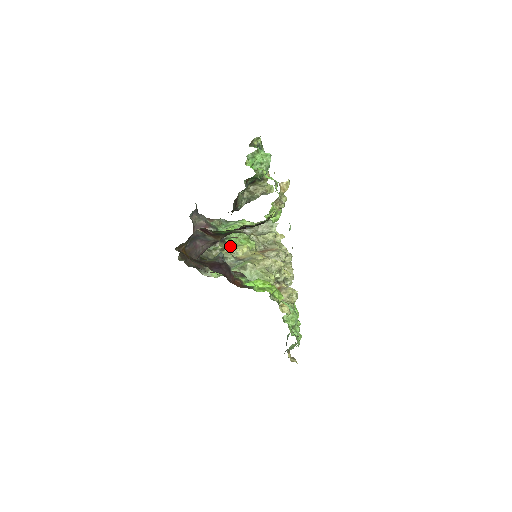
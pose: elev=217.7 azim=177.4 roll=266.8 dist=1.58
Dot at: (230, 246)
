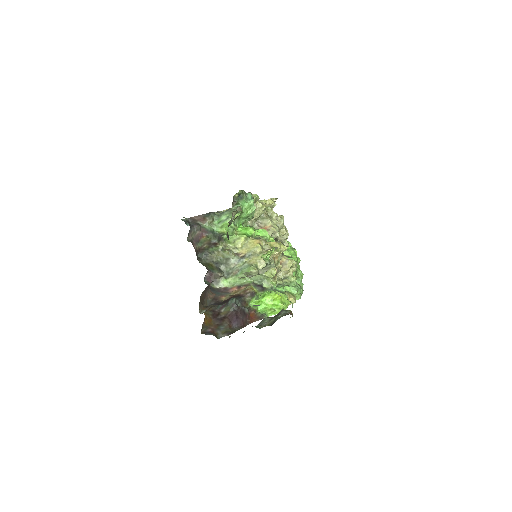
Dot at: (229, 243)
